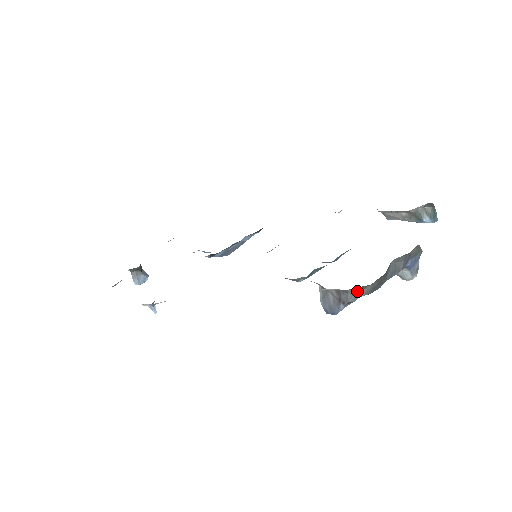
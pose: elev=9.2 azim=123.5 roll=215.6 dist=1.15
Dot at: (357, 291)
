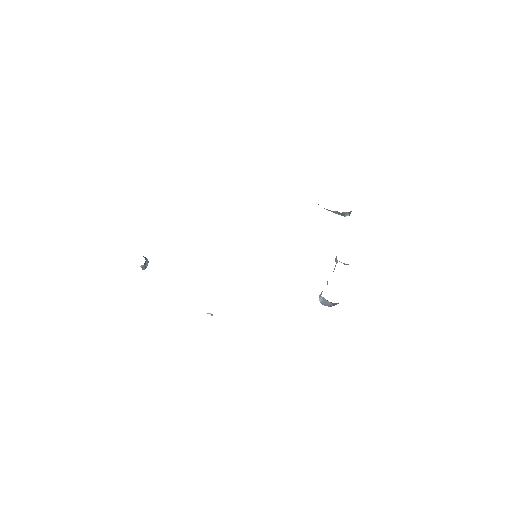
Dot at: occluded
